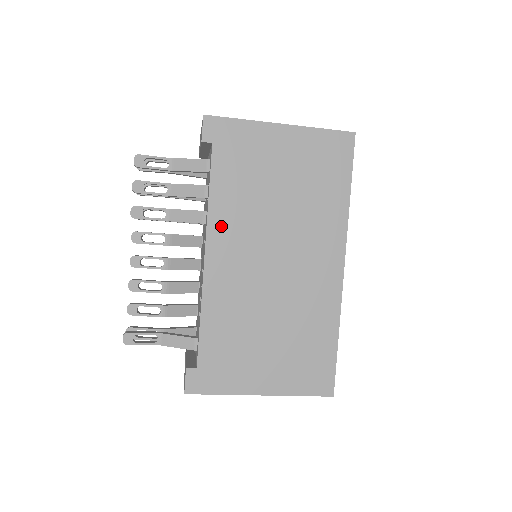
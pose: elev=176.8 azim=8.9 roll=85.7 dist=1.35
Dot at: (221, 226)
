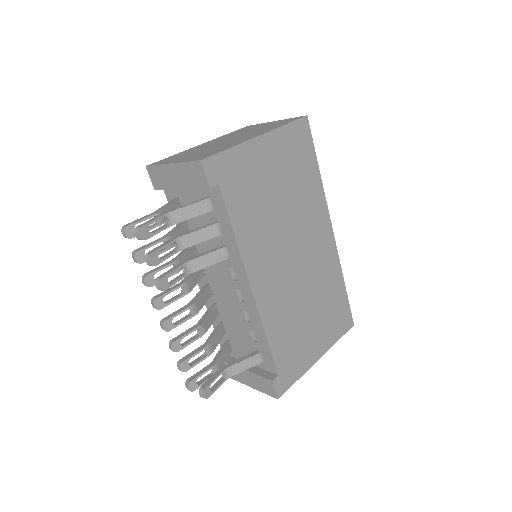
Dot at: (252, 254)
